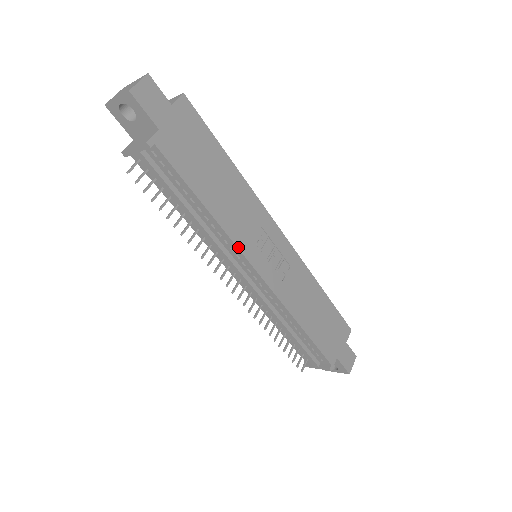
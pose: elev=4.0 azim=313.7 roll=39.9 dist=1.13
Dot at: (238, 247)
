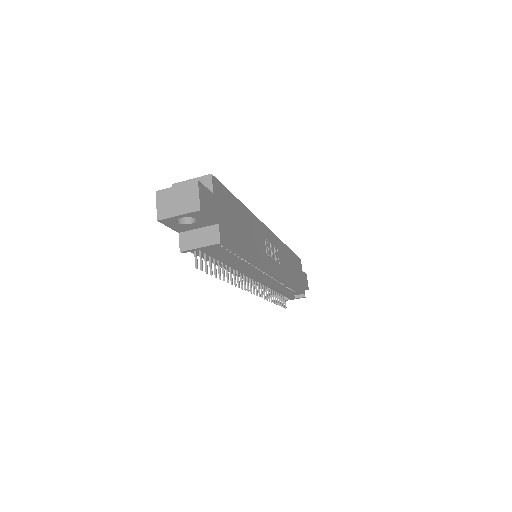
Dot at: (265, 267)
